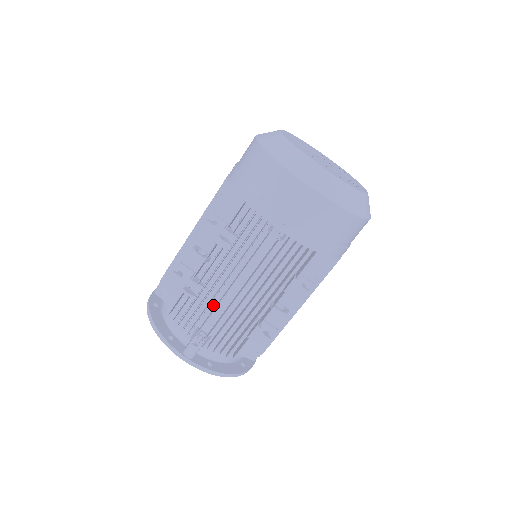
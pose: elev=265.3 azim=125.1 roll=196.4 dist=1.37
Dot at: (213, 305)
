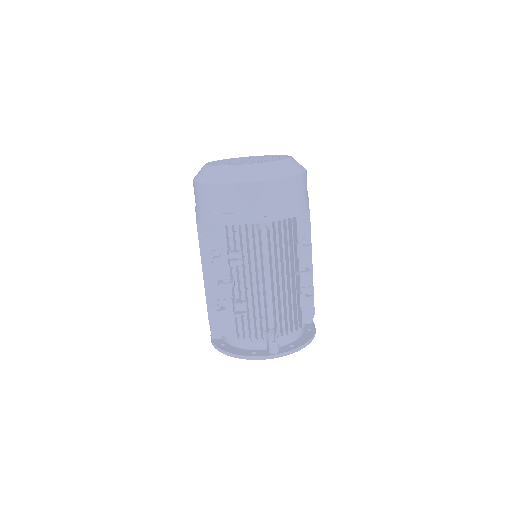
Dot at: (262, 307)
